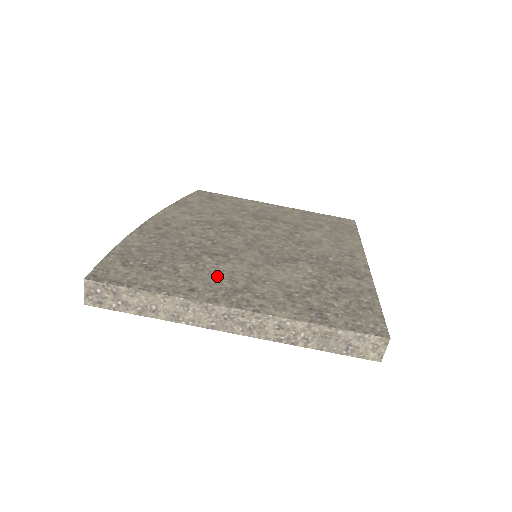
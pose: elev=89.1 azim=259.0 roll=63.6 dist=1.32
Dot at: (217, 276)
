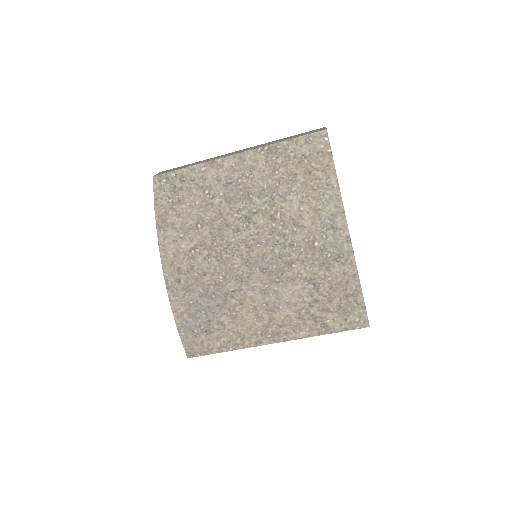
Dot at: (248, 318)
